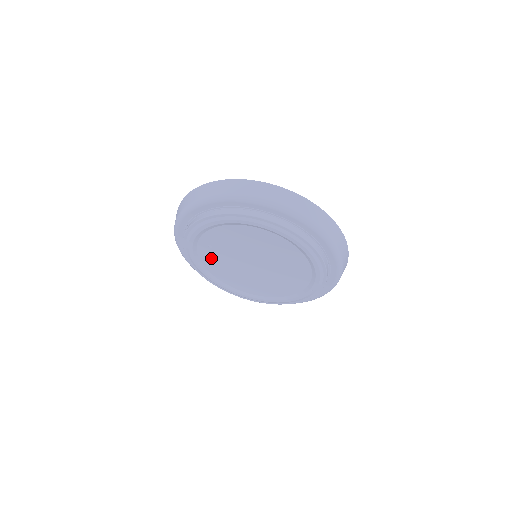
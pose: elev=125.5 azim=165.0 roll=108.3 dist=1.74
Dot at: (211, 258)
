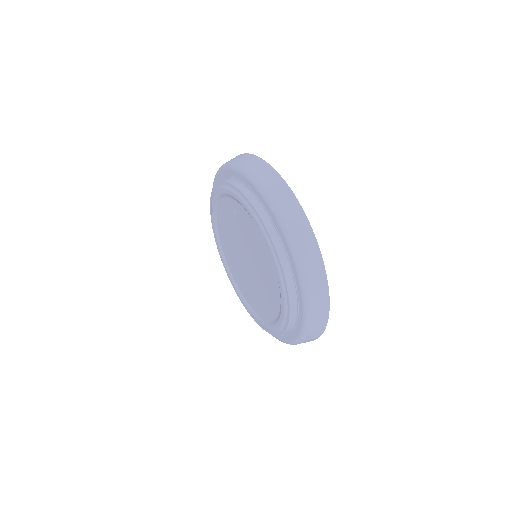
Dot at: (228, 213)
